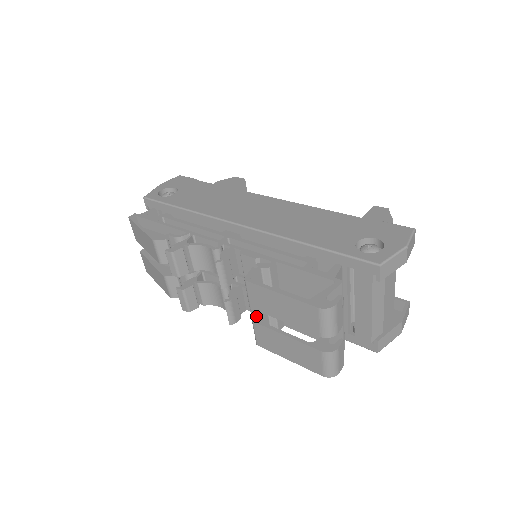
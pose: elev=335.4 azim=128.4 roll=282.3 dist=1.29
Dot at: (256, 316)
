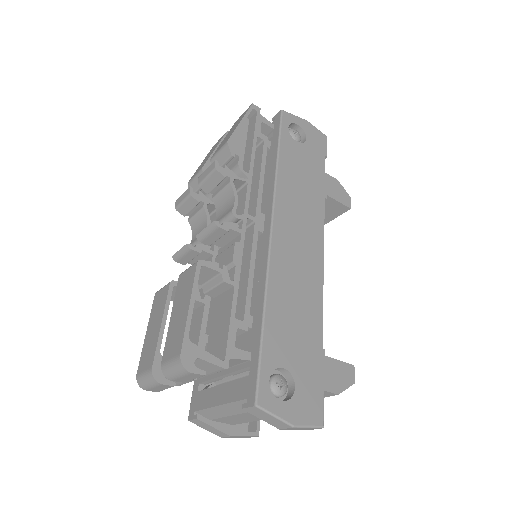
Dot at: occluded
